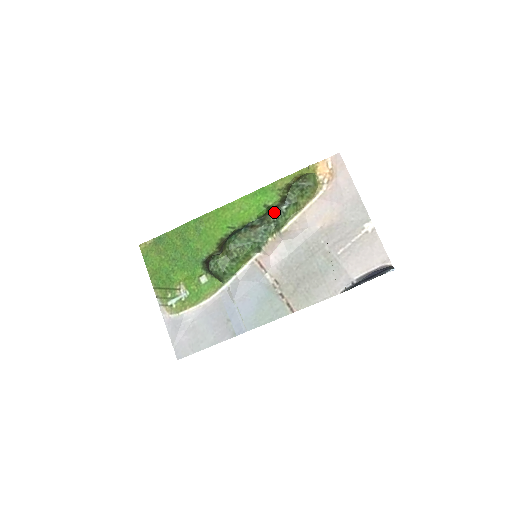
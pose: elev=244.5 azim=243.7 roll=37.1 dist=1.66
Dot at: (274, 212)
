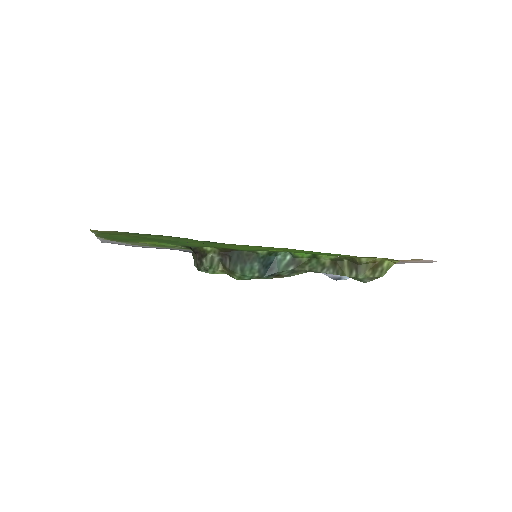
Dot at: occluded
